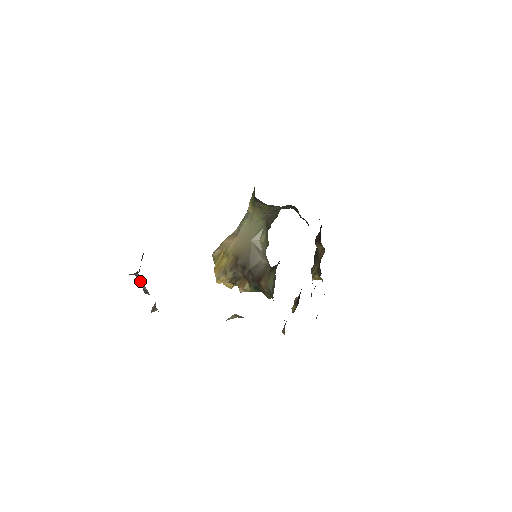
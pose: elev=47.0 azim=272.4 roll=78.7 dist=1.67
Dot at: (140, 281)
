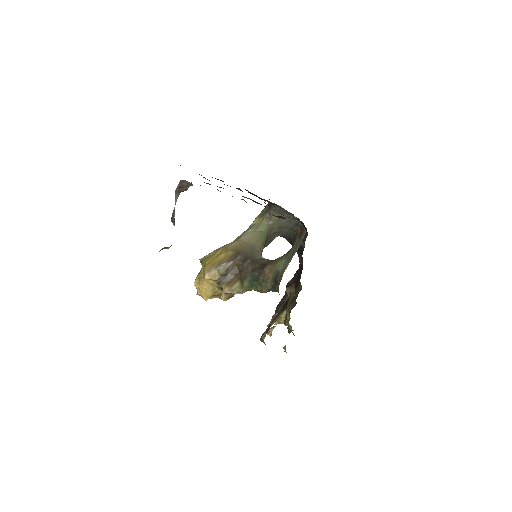
Dot at: (174, 207)
